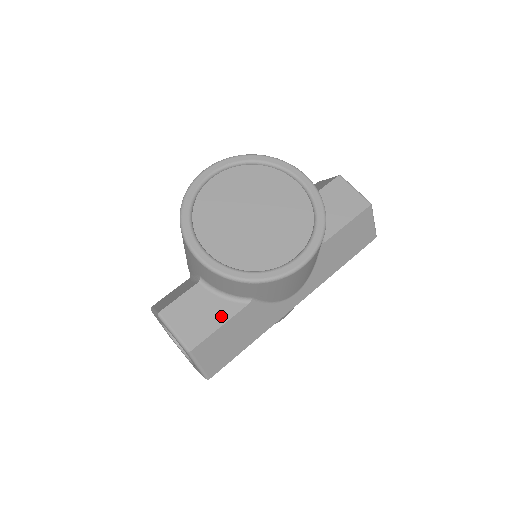
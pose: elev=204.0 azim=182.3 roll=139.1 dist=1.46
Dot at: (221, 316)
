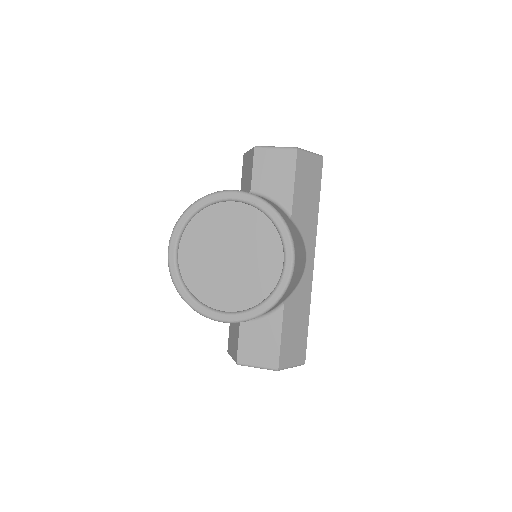
Dot at: (275, 331)
